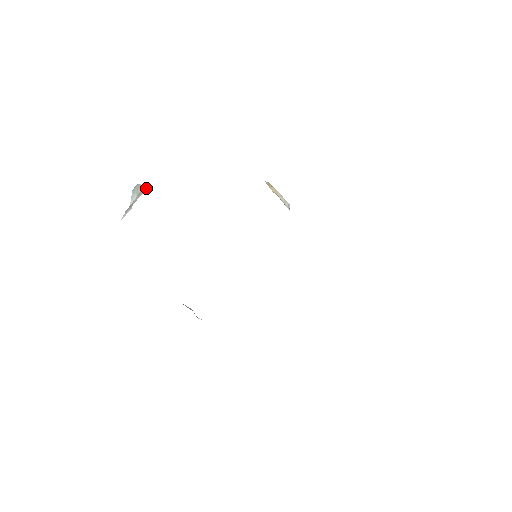
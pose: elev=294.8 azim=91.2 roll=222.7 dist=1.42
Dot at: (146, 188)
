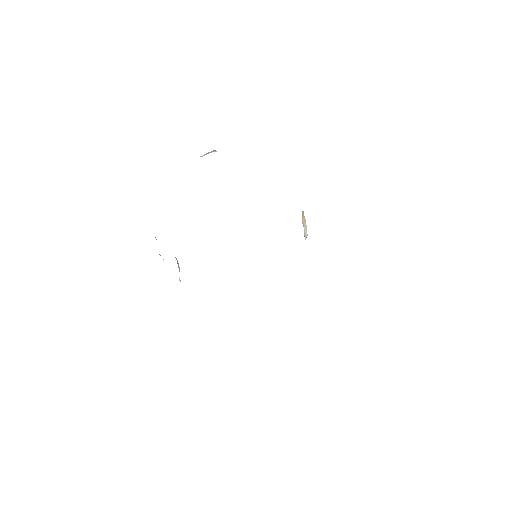
Dot at: occluded
